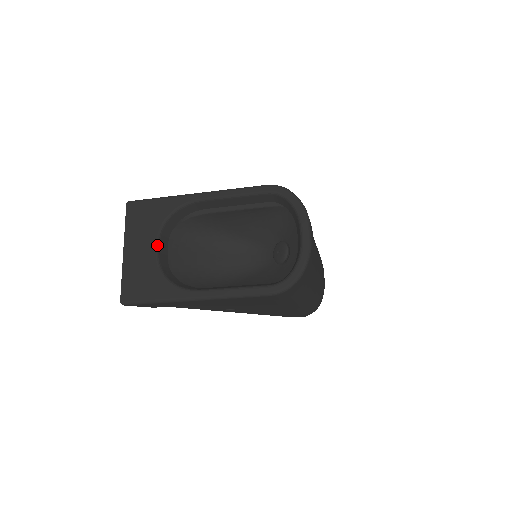
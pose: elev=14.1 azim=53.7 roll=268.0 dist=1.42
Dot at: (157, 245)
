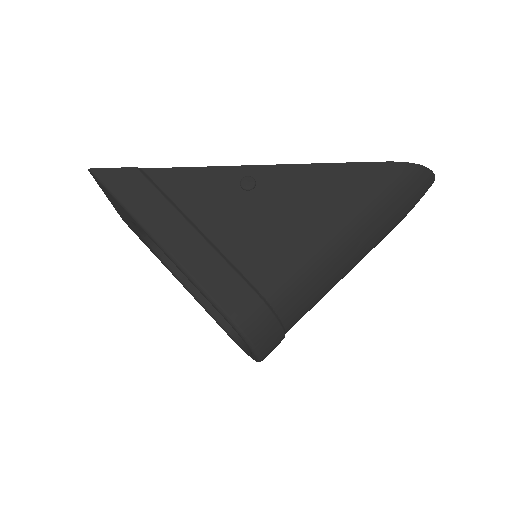
Dot at: (134, 227)
